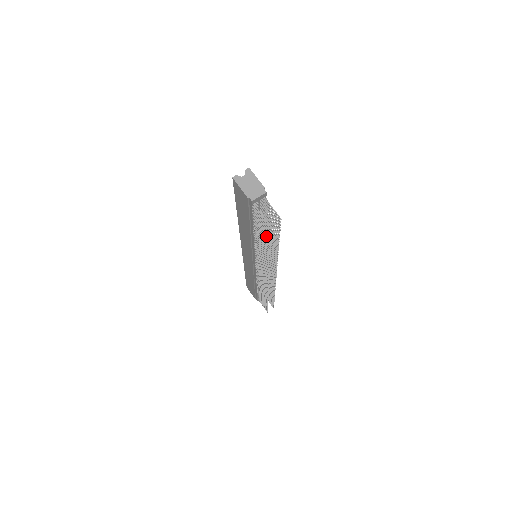
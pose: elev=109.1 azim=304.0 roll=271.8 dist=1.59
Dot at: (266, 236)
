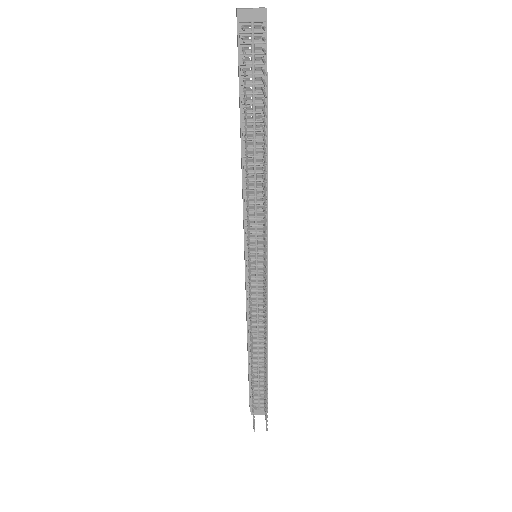
Dot at: (245, 94)
